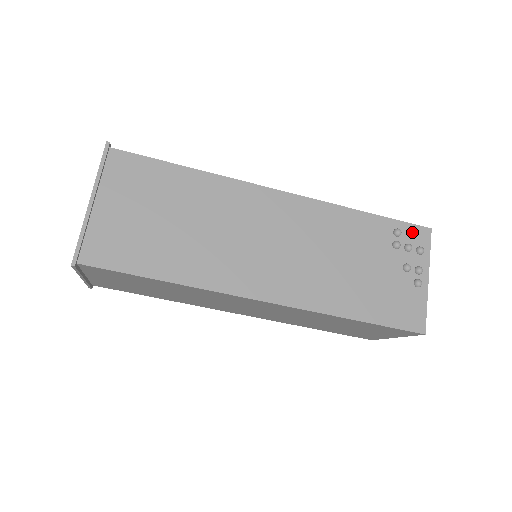
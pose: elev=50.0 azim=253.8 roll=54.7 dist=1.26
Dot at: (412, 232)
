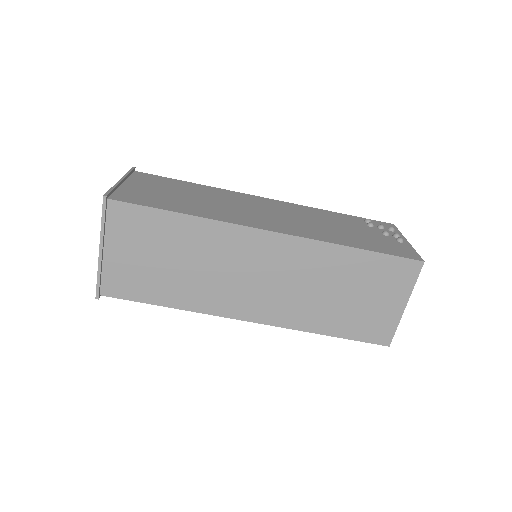
Dot at: (379, 223)
